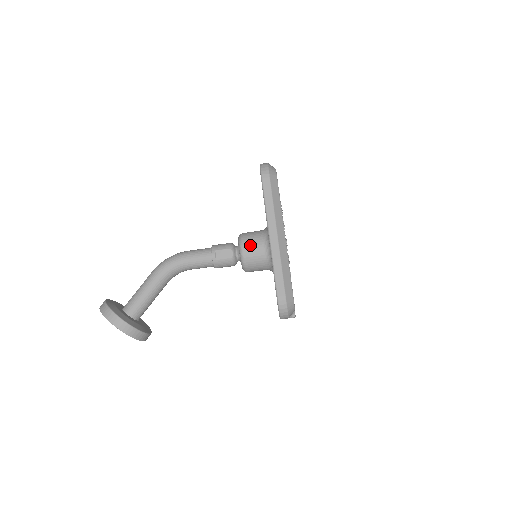
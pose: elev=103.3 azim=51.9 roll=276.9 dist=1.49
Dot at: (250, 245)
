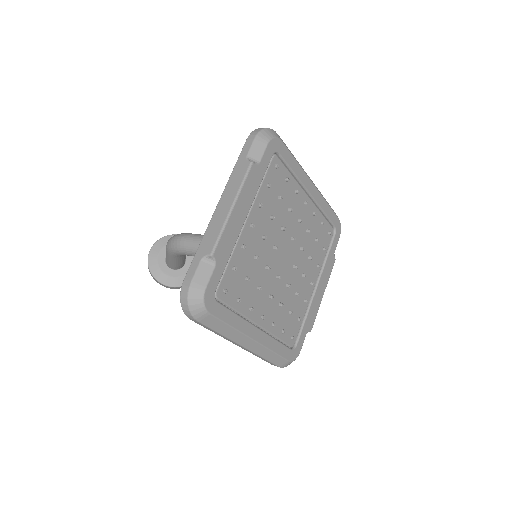
Dot at: occluded
